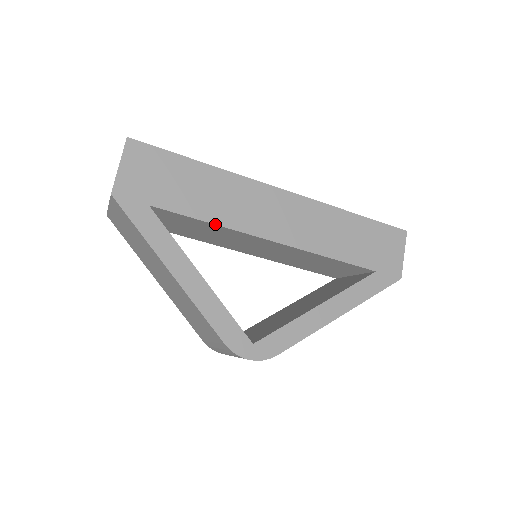
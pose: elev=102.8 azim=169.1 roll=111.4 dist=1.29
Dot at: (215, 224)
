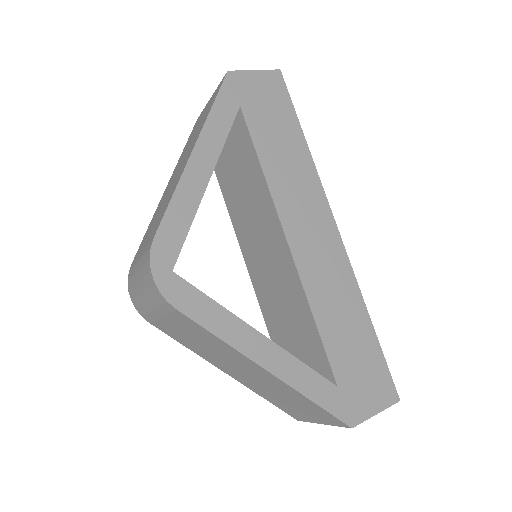
Dot at: (264, 174)
